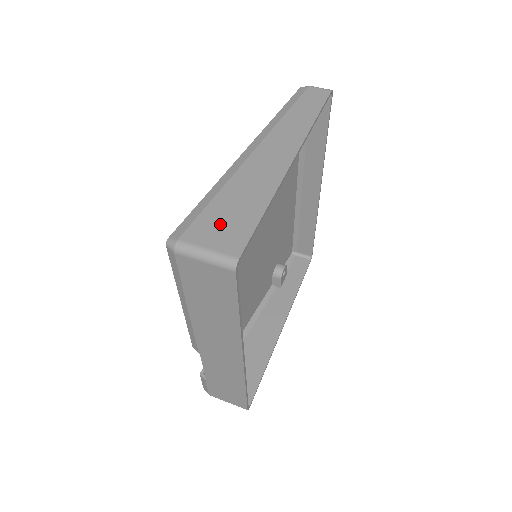
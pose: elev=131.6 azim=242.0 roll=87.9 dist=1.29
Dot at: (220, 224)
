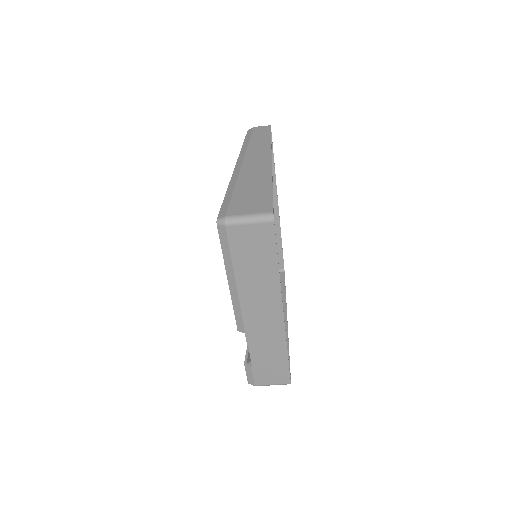
Dot at: (248, 201)
